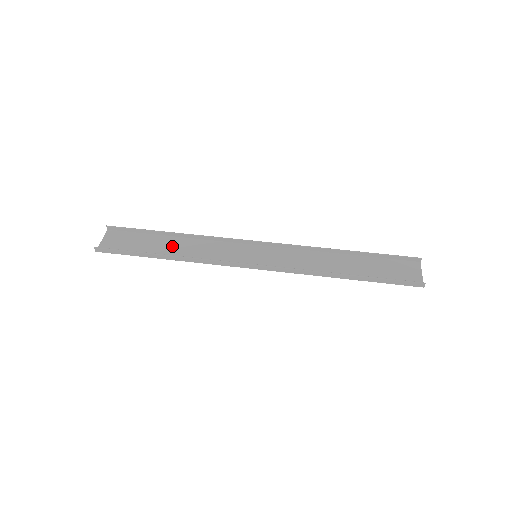
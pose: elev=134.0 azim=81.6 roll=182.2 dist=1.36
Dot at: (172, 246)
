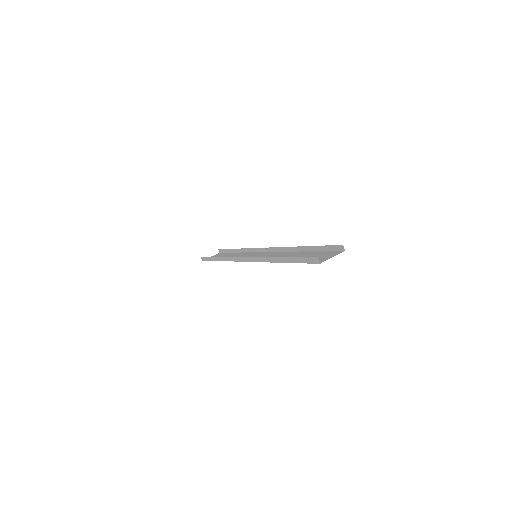
Dot at: (231, 256)
